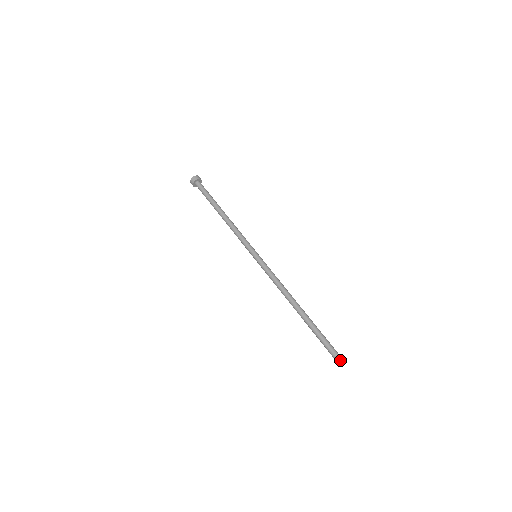
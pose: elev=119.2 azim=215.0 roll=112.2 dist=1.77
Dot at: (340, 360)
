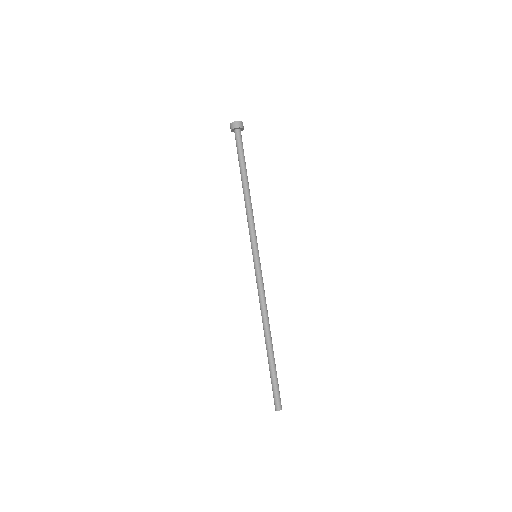
Dot at: (276, 408)
